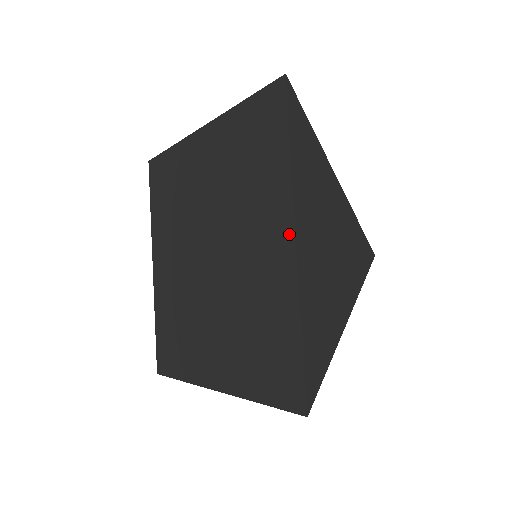
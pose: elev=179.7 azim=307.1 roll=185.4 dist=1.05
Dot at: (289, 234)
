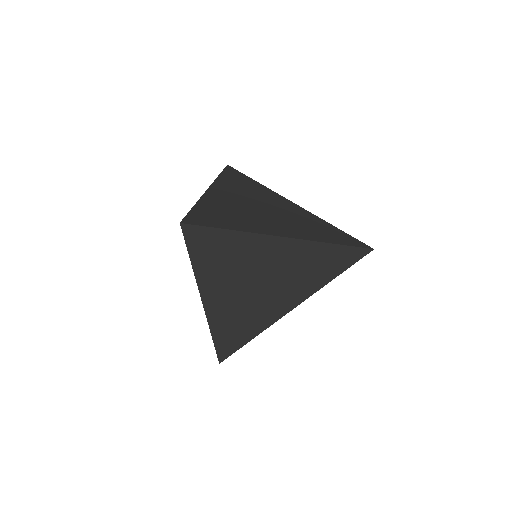
Dot at: (202, 294)
